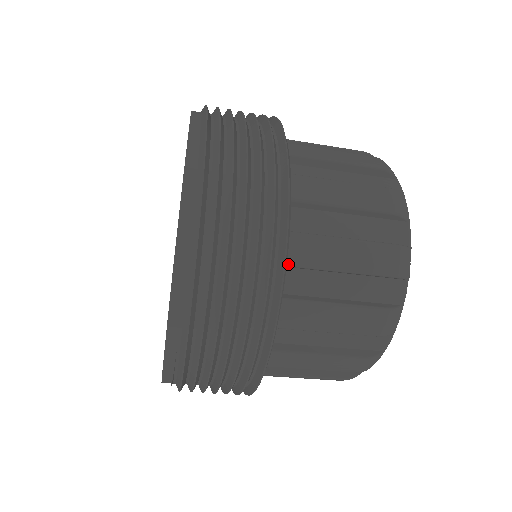
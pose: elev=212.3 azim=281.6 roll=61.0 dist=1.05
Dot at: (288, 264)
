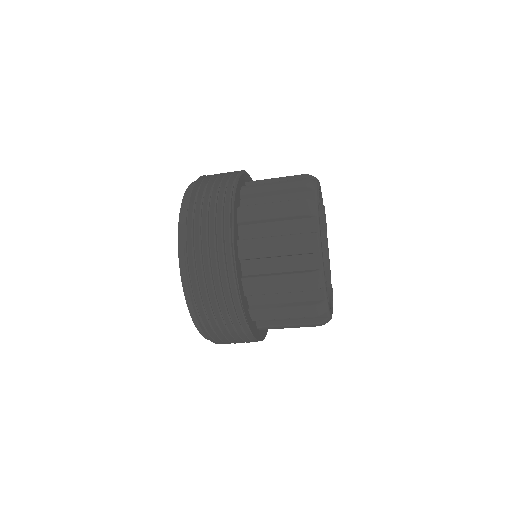
Dot at: (243, 193)
